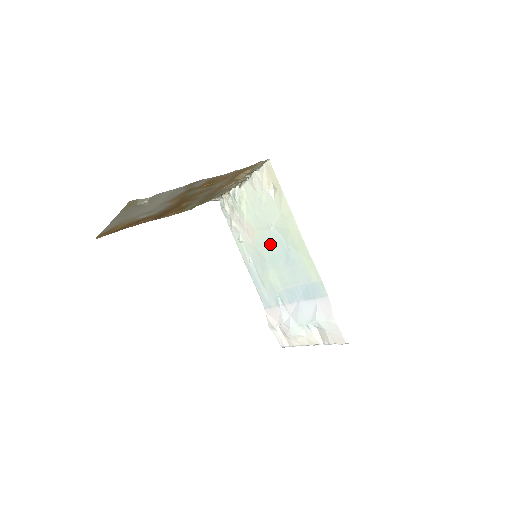
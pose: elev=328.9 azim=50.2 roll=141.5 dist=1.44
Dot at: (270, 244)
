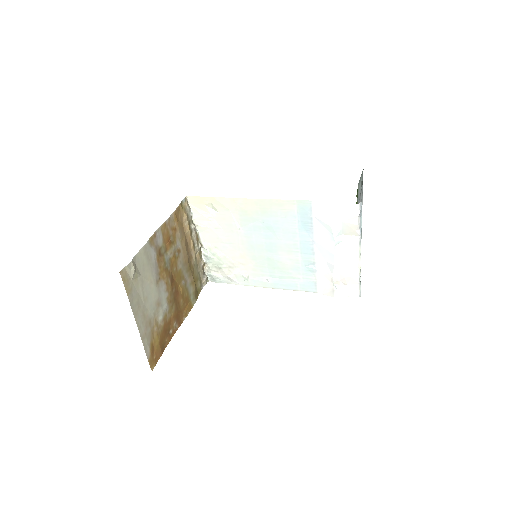
Dot at: (255, 242)
